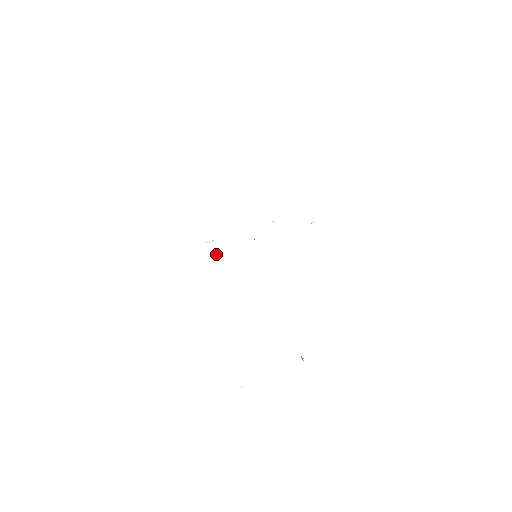
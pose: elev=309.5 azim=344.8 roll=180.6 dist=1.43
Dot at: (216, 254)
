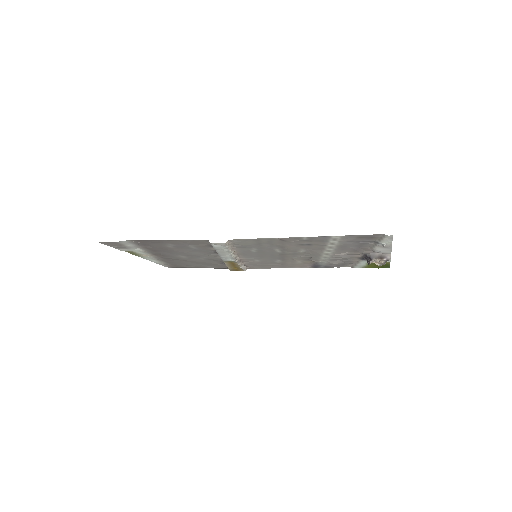
Dot at: (230, 252)
